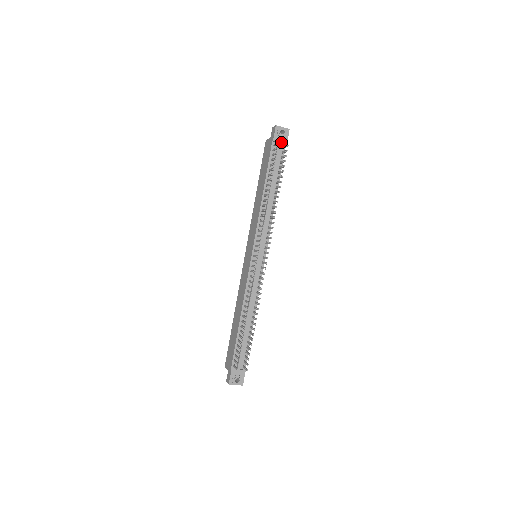
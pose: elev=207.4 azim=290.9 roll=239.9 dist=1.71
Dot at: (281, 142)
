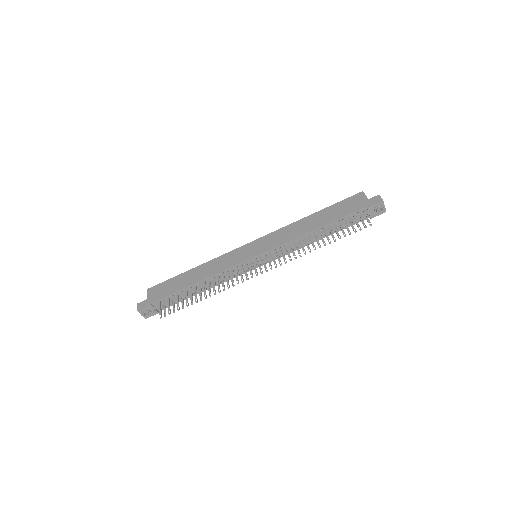
Dot at: (370, 214)
